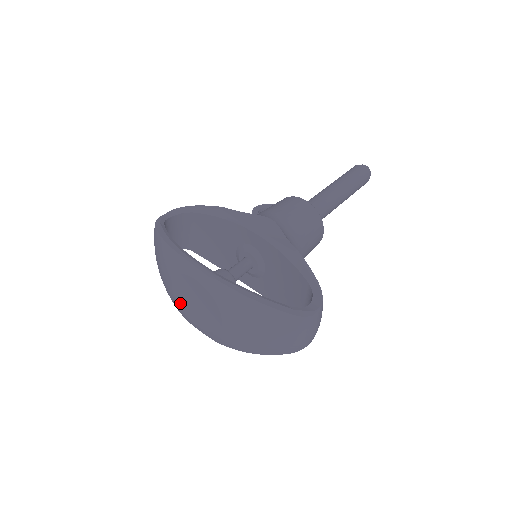
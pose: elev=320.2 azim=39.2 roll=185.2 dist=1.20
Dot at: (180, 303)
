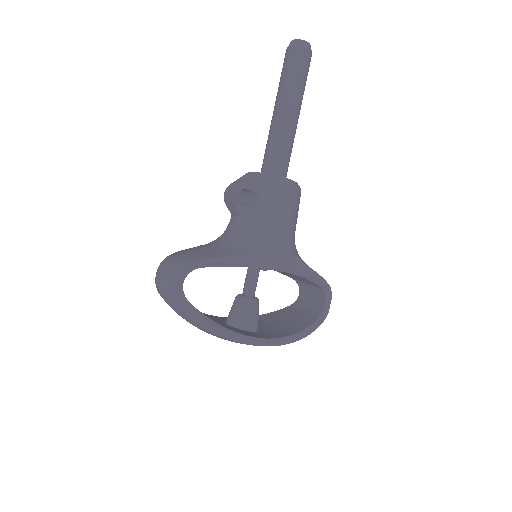
Dot at: occluded
